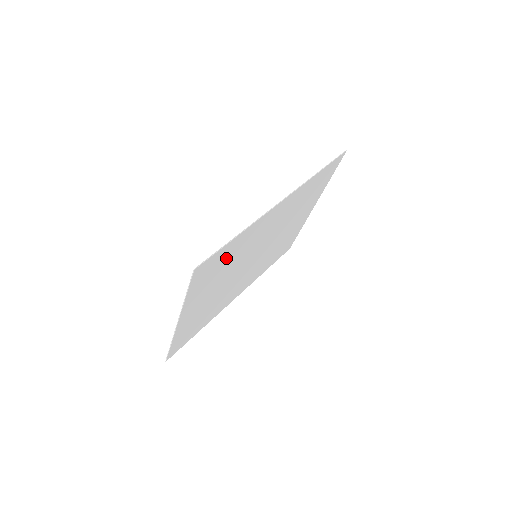
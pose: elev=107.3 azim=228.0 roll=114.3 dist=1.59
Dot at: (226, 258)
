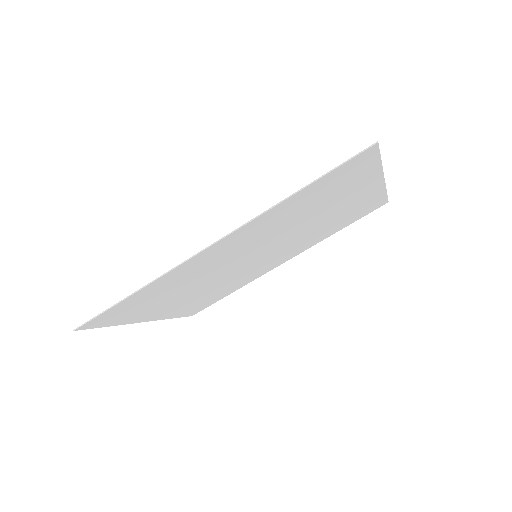
Dot at: (149, 297)
